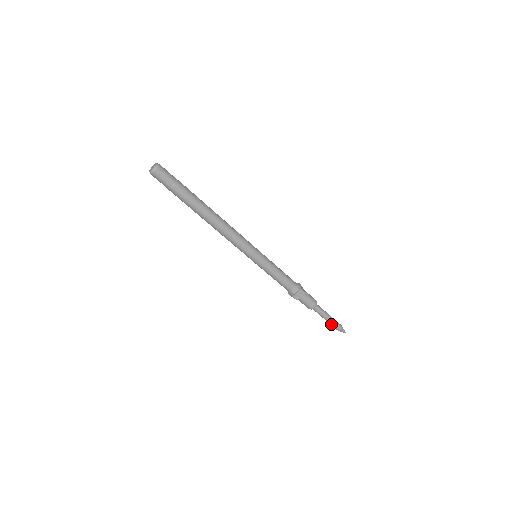
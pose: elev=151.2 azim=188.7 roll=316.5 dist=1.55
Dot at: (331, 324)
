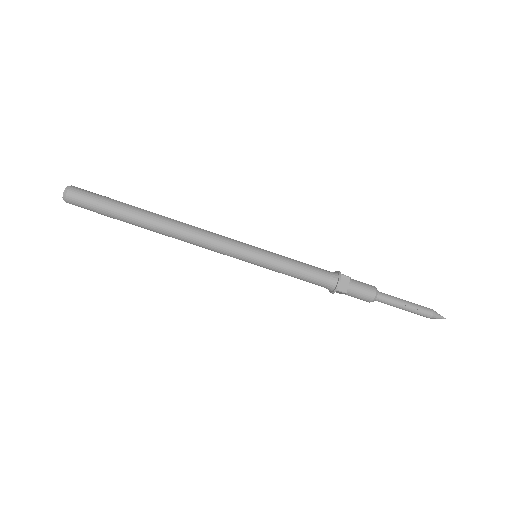
Dot at: (415, 312)
